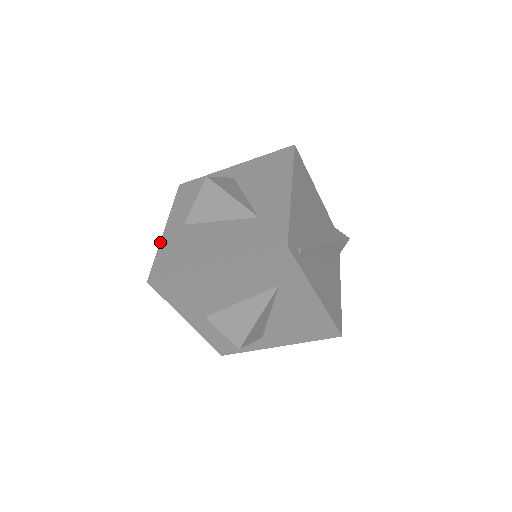
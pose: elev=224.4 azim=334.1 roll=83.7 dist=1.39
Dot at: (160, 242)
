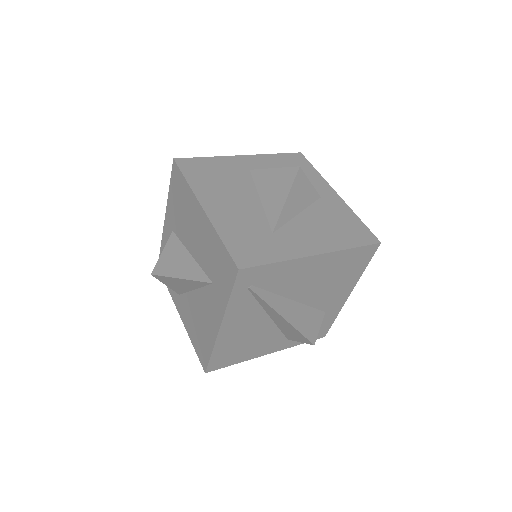
Dot at: (224, 156)
